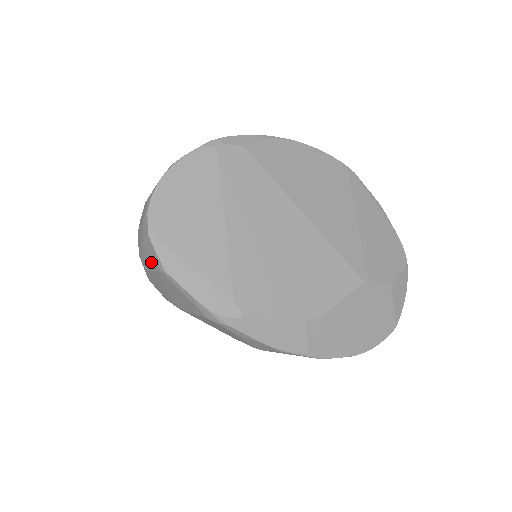
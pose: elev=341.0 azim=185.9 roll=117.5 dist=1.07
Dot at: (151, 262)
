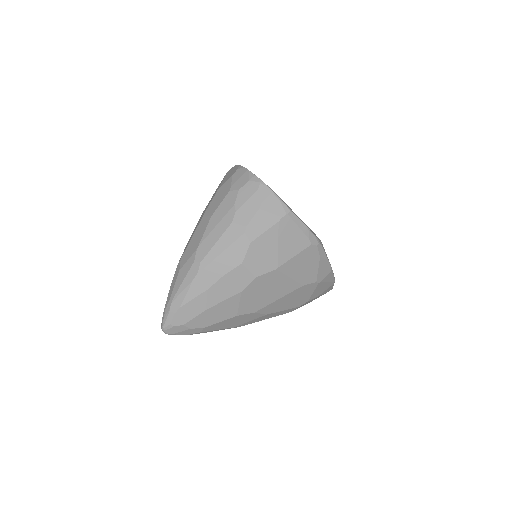
Dot at: (272, 216)
